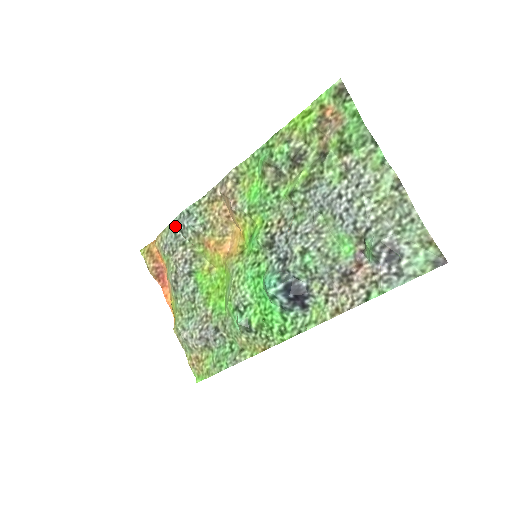
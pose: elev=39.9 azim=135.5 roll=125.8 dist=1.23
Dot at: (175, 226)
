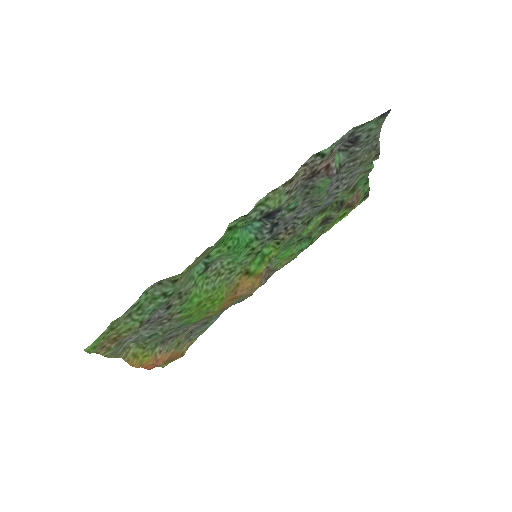
Dot at: (210, 323)
